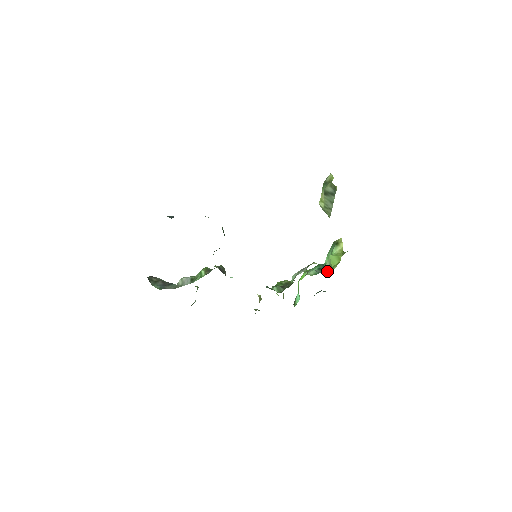
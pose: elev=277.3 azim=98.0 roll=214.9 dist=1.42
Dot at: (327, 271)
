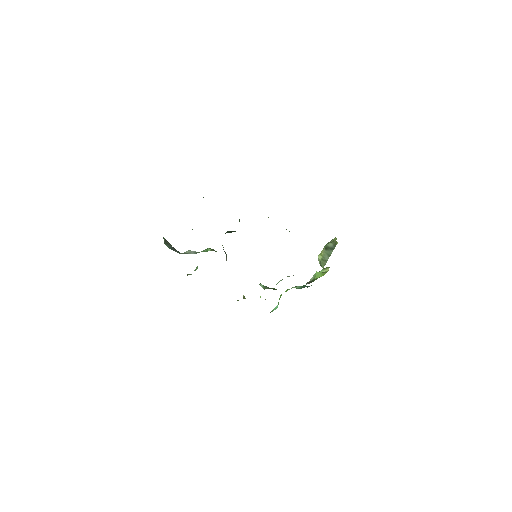
Dot at: (310, 282)
